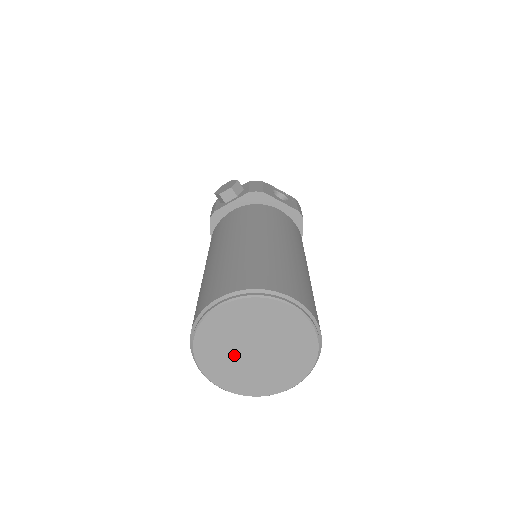
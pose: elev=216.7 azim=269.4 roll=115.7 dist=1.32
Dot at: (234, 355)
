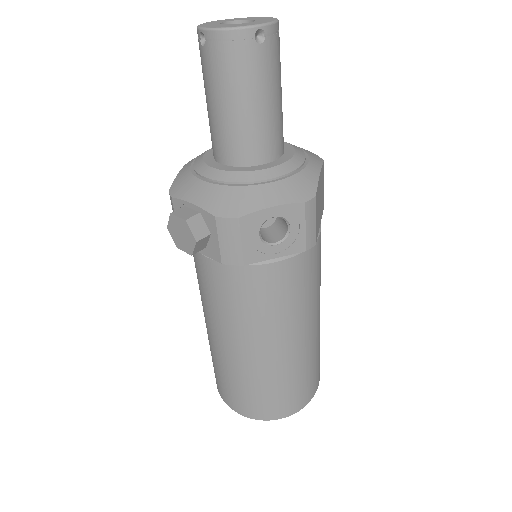
Dot at: occluded
